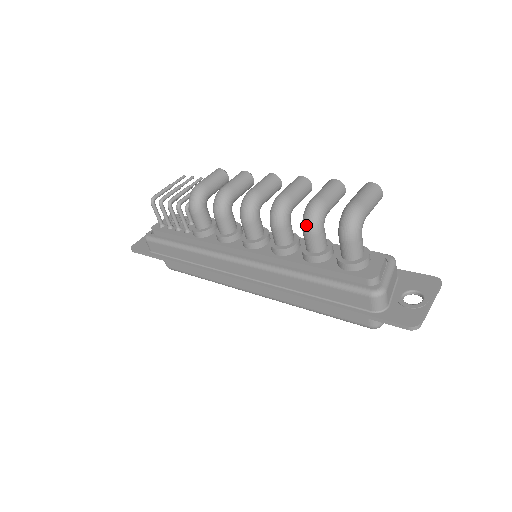
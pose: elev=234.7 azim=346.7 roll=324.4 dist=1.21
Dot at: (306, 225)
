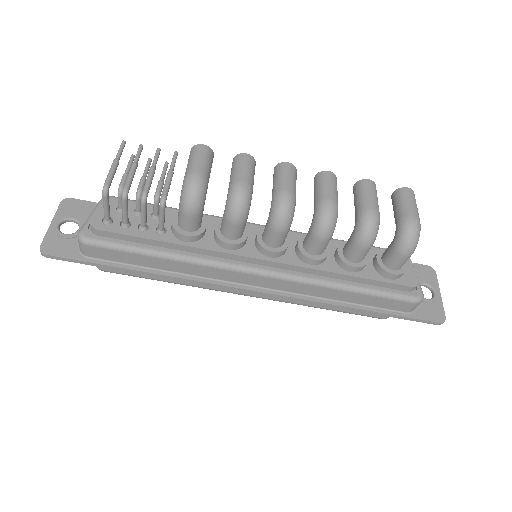
Dot at: (365, 240)
